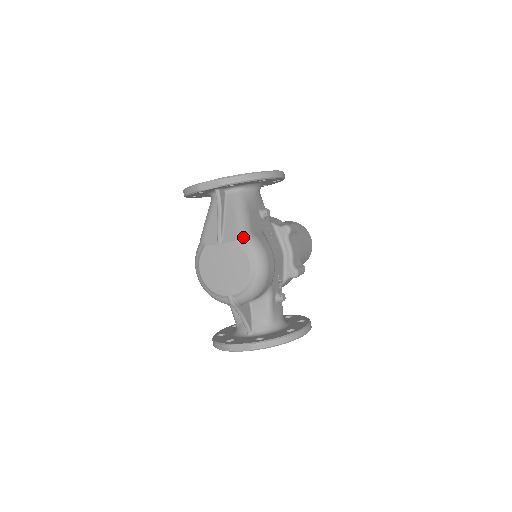
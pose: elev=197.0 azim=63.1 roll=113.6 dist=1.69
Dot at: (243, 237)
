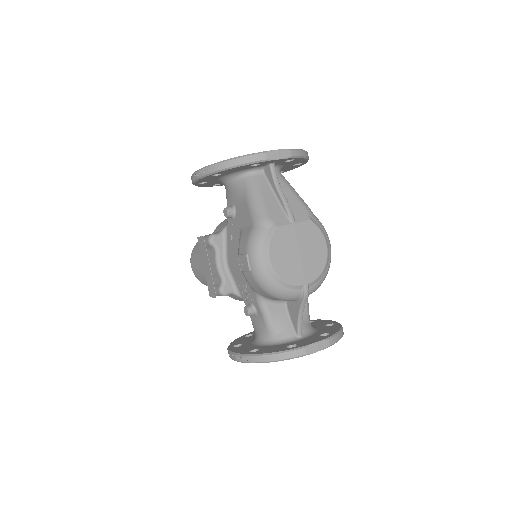
Dot at: (314, 216)
